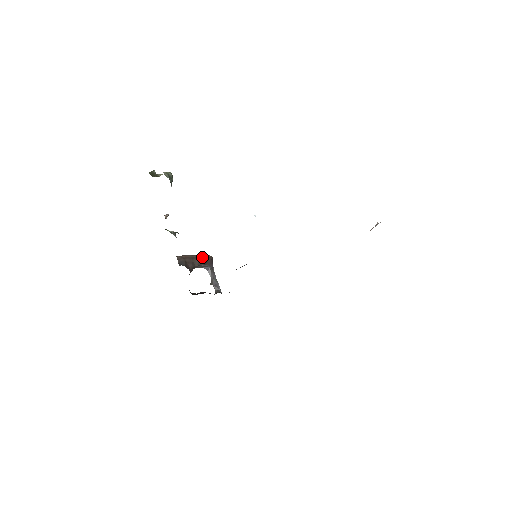
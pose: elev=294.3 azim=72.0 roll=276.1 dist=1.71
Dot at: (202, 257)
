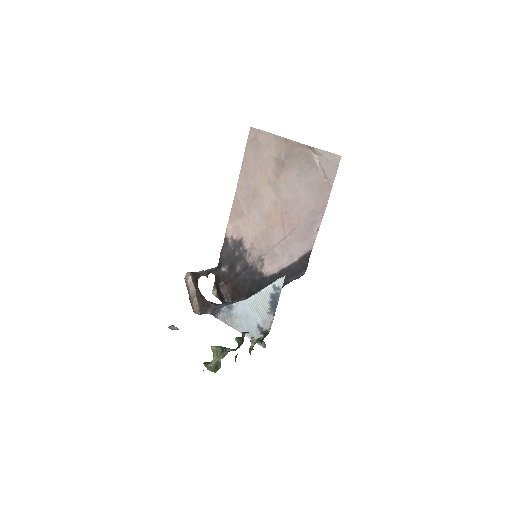
Dot at: (194, 286)
